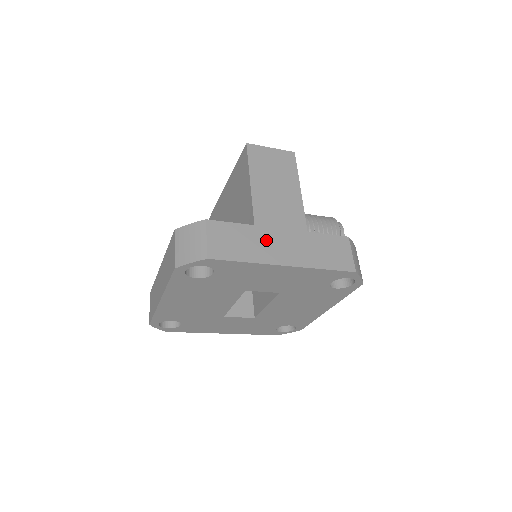
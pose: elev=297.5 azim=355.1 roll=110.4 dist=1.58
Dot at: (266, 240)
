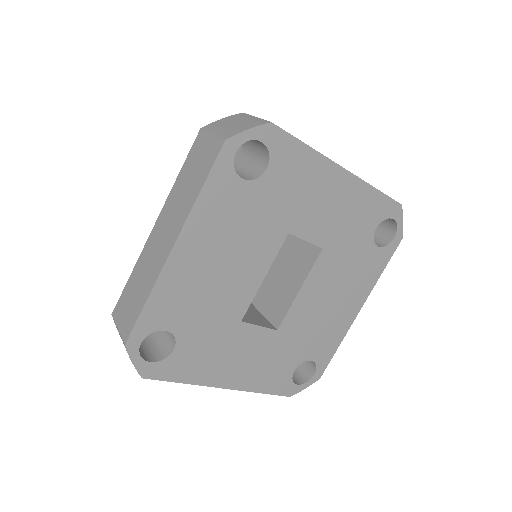
Dot at: occluded
